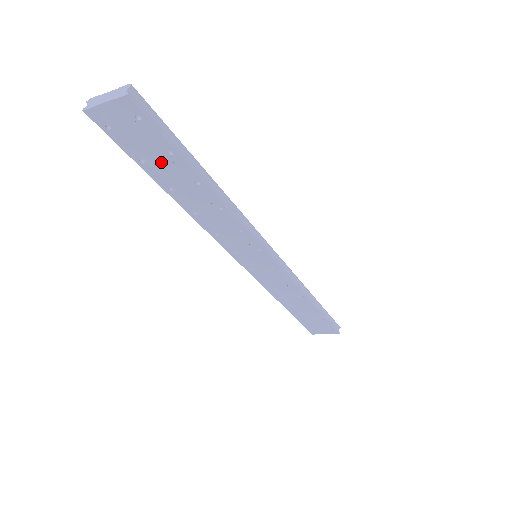
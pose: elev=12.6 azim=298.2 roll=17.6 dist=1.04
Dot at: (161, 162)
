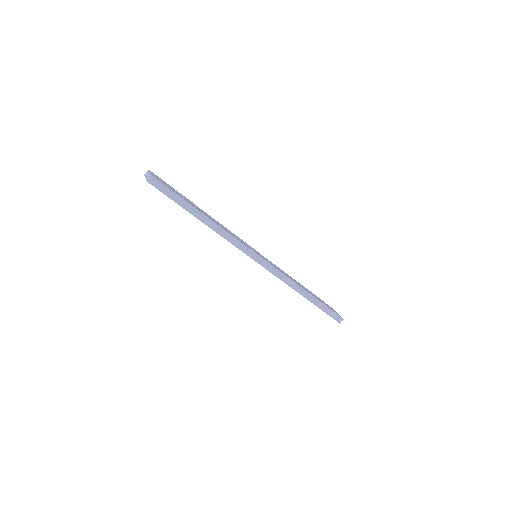
Dot at: occluded
